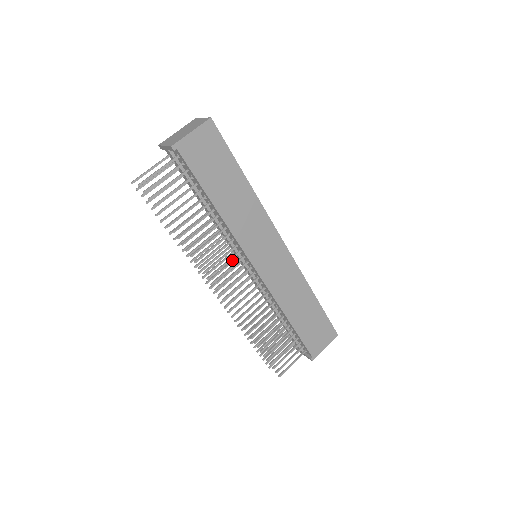
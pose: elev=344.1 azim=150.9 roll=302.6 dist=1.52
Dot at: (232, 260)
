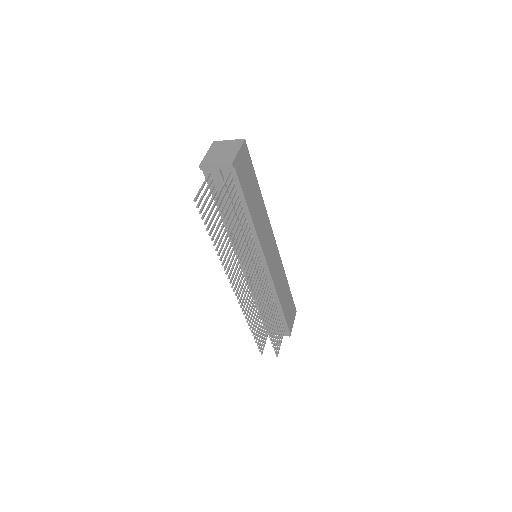
Dot at: occluded
